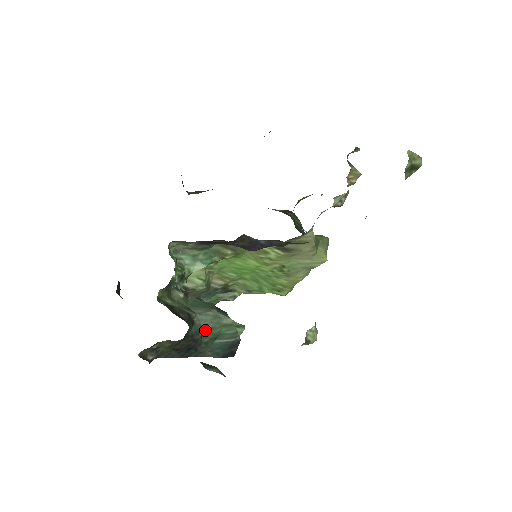
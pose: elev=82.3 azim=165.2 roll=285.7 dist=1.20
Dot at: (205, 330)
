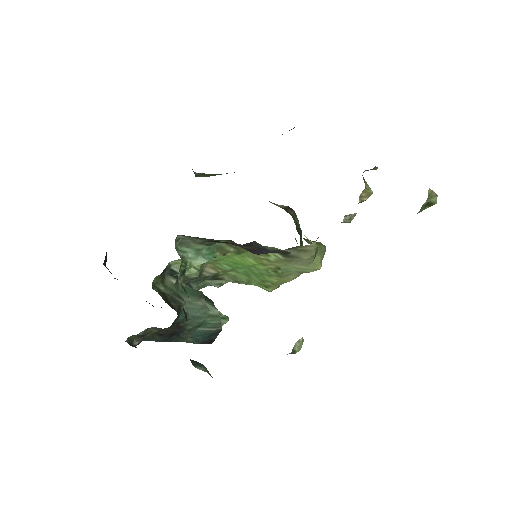
Dot at: (191, 318)
